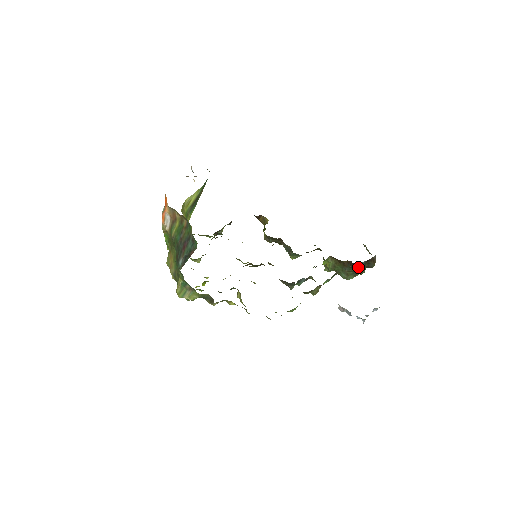
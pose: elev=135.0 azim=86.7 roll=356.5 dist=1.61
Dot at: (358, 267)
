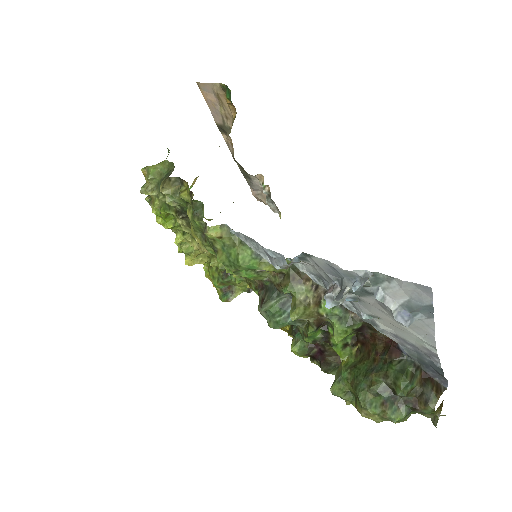
Dot at: (400, 365)
